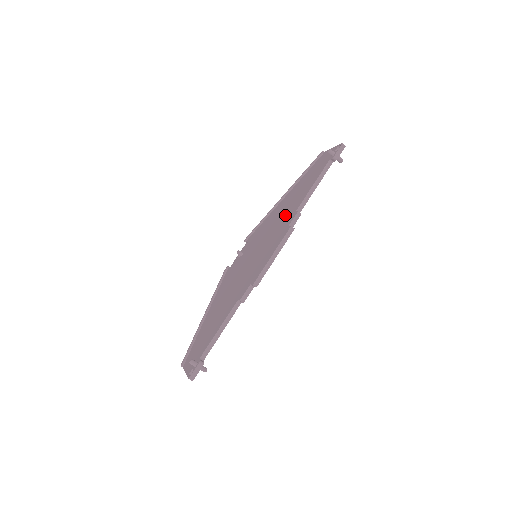
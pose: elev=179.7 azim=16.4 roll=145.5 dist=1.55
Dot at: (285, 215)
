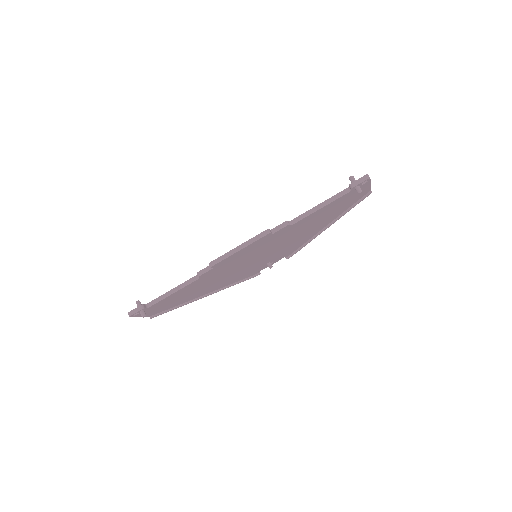
Dot at: occluded
